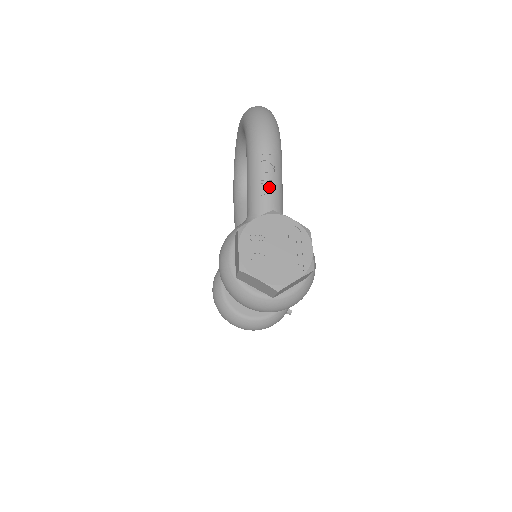
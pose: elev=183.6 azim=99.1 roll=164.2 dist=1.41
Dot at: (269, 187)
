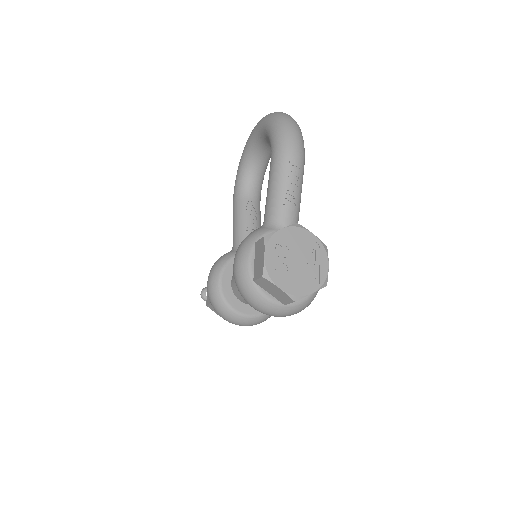
Dot at: (291, 198)
